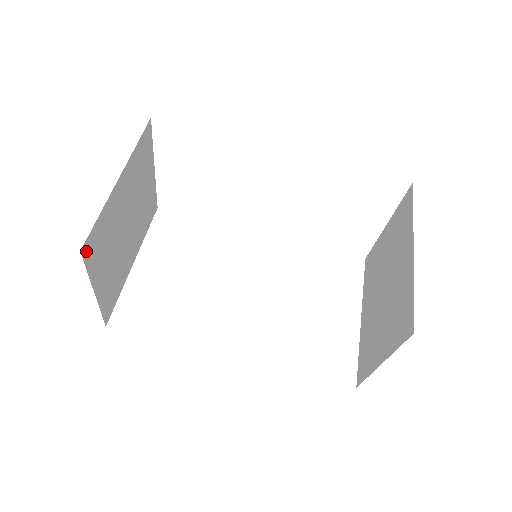
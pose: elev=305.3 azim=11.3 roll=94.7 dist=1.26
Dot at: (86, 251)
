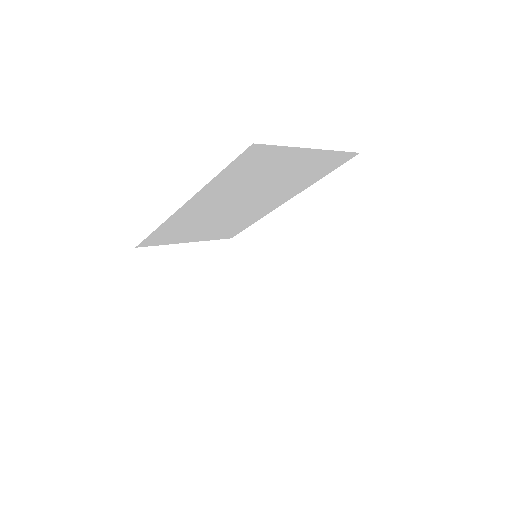
Dot at: (142, 255)
